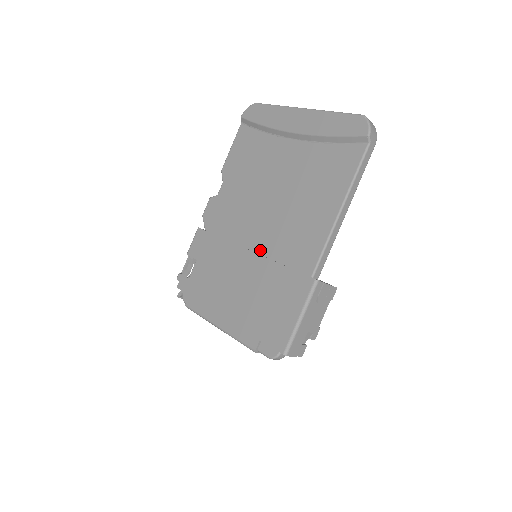
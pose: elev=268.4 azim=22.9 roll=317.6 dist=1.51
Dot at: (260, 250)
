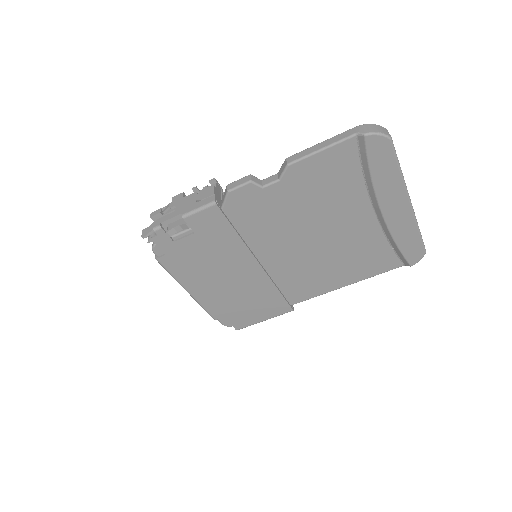
Dot at: (268, 268)
